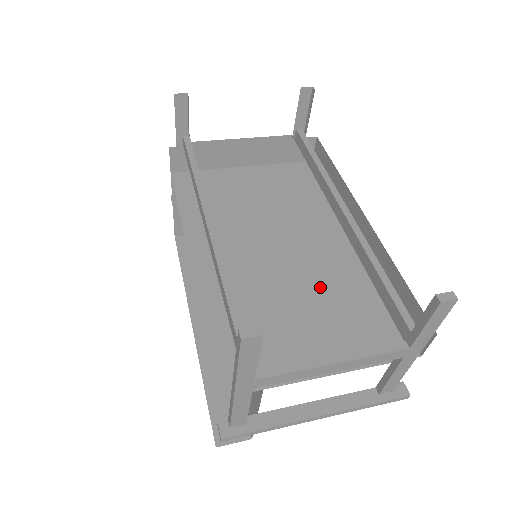
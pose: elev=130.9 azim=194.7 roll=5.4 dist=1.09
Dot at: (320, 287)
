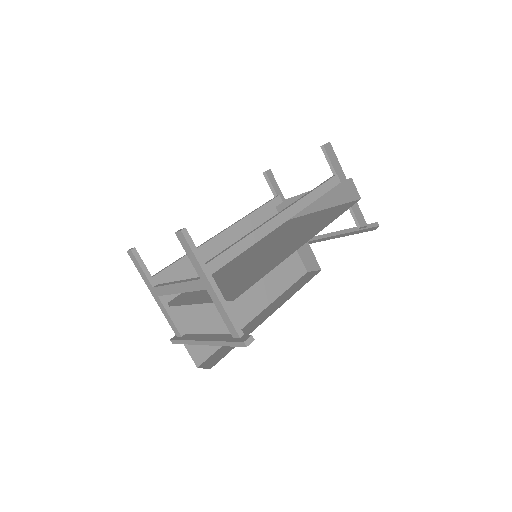
Dot at: (252, 267)
